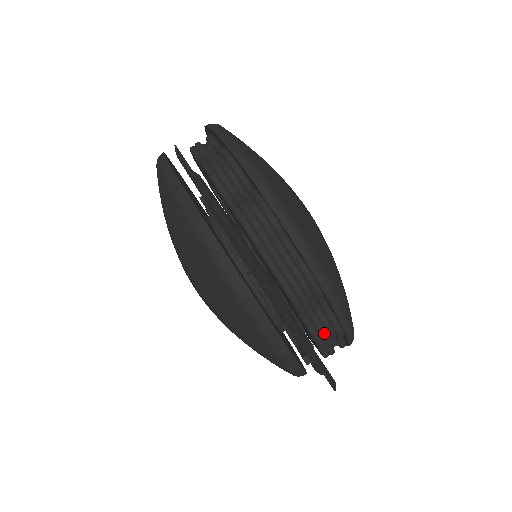
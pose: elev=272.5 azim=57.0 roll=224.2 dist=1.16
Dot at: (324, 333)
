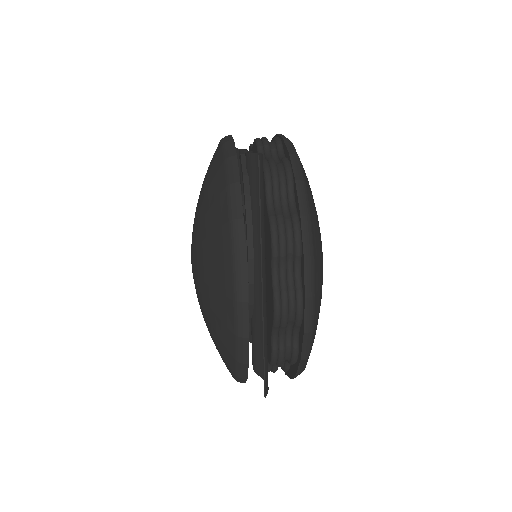
Dot at: occluded
